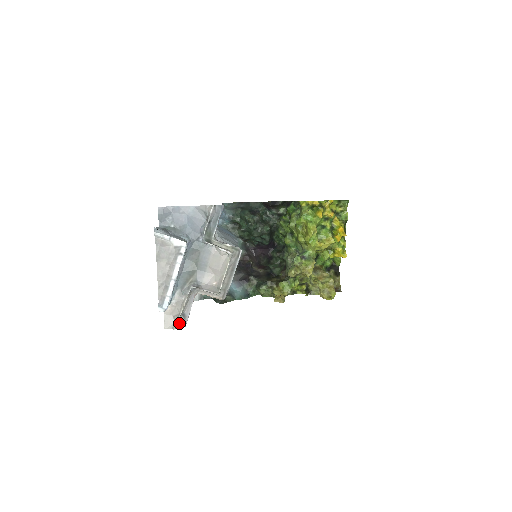
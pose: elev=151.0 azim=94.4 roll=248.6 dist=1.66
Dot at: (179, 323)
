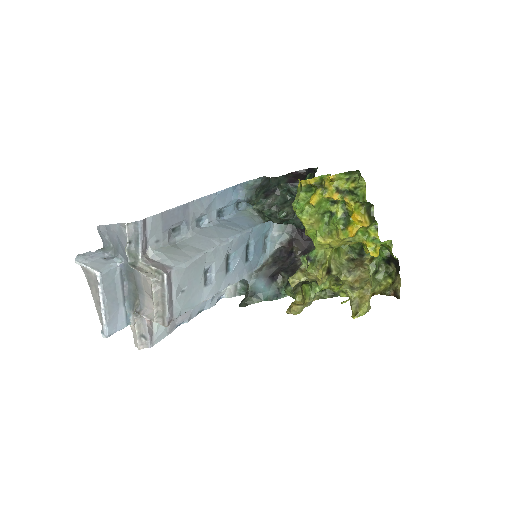
Dot at: (143, 344)
